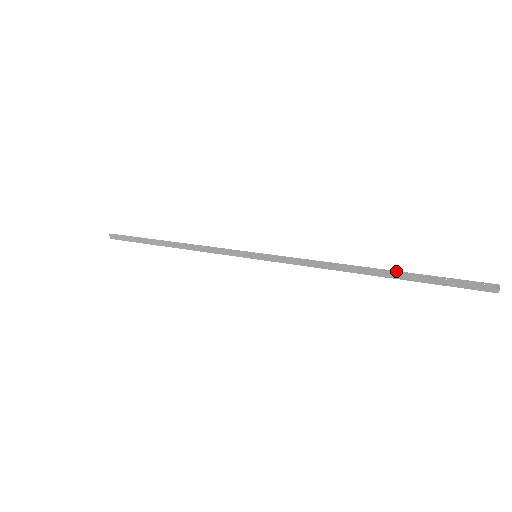
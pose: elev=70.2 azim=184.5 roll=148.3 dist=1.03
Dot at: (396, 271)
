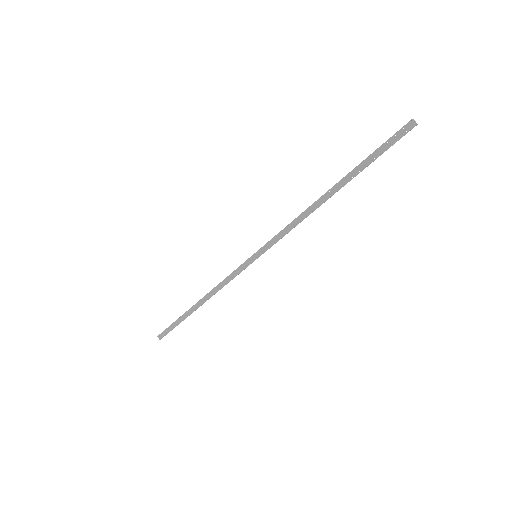
Dot at: (346, 176)
